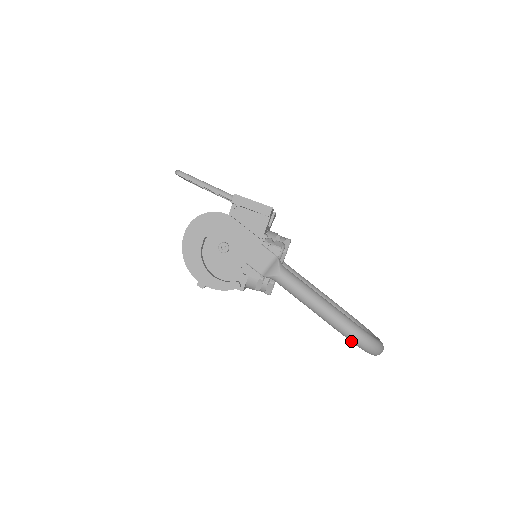
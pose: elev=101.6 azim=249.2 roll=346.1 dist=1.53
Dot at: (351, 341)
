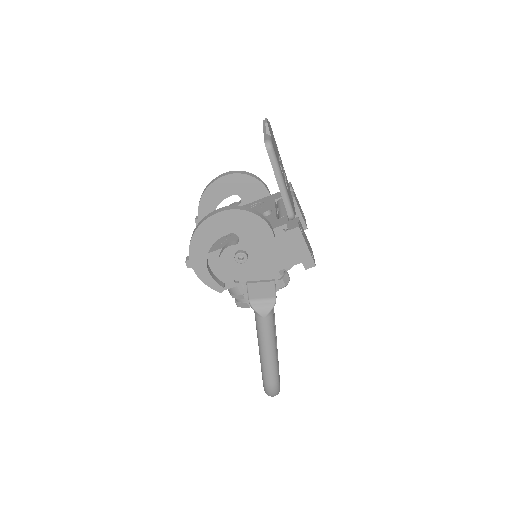
Dot at: (264, 386)
